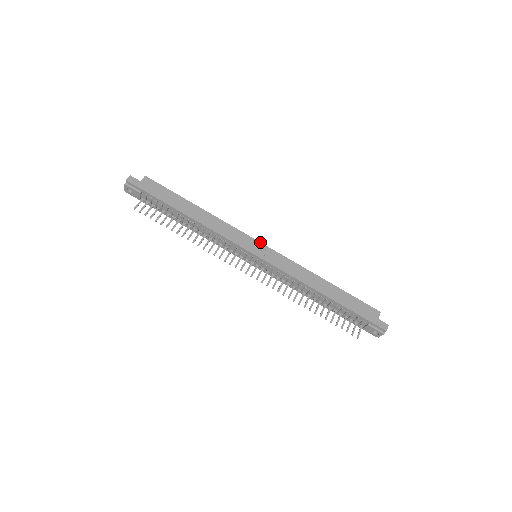
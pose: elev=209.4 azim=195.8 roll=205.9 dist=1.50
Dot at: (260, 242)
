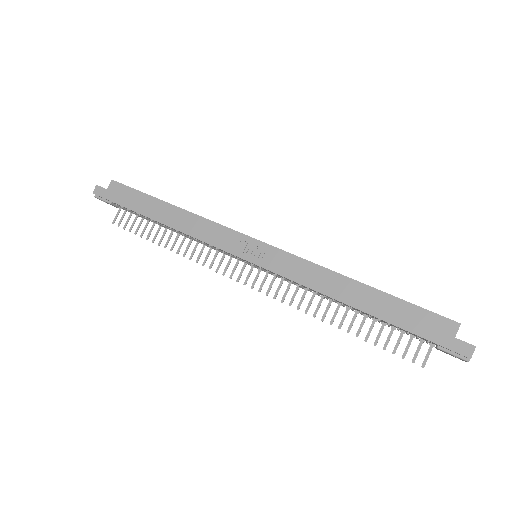
Dot at: (253, 238)
